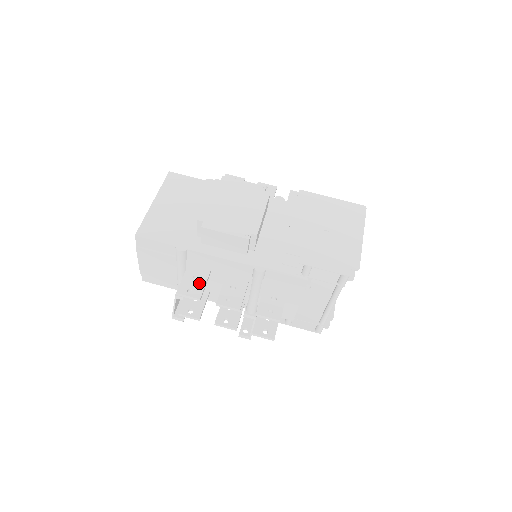
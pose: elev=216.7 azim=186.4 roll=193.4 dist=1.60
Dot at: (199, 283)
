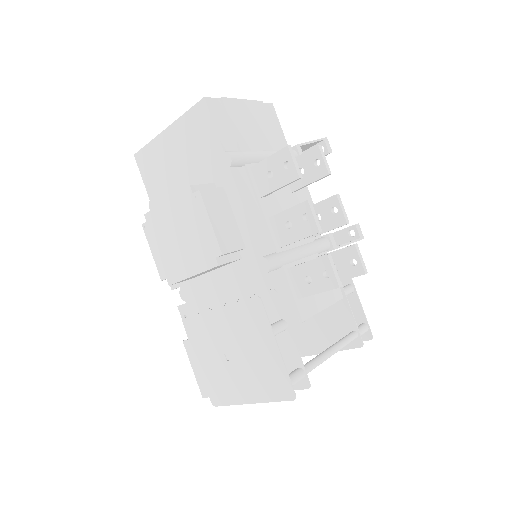
Dot at: occluded
